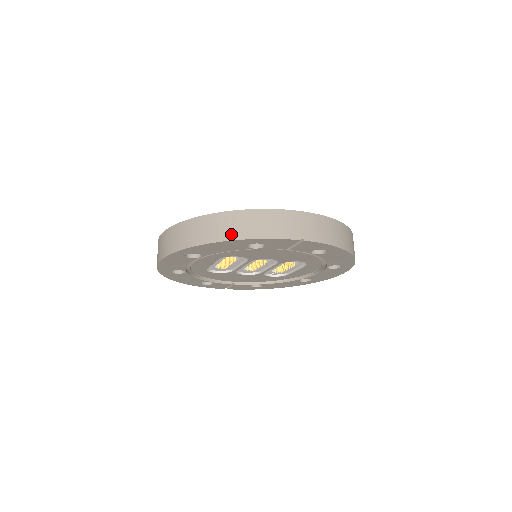
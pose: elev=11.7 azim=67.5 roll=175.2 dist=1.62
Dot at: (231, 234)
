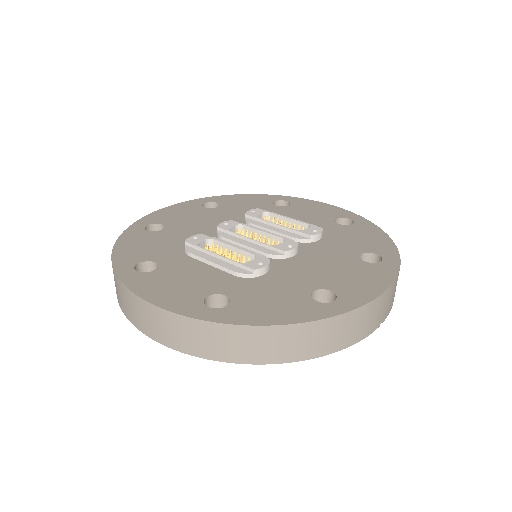
Dot at: (309, 352)
